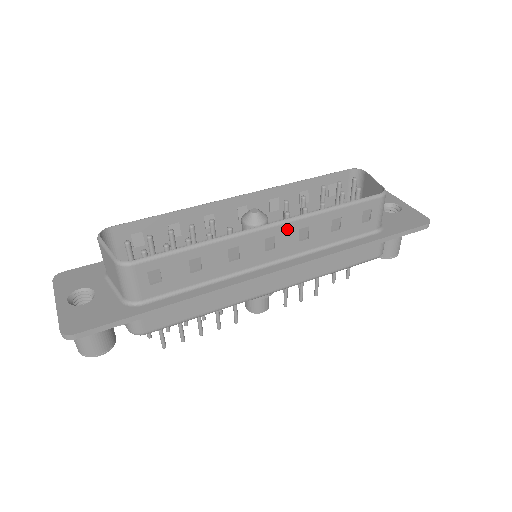
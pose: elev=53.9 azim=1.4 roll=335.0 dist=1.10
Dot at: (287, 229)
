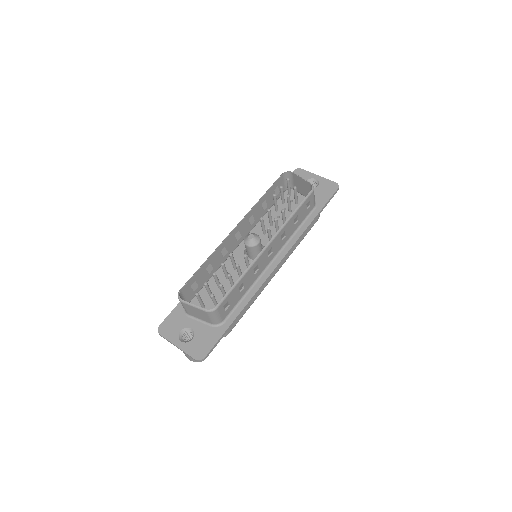
Dot at: (276, 240)
